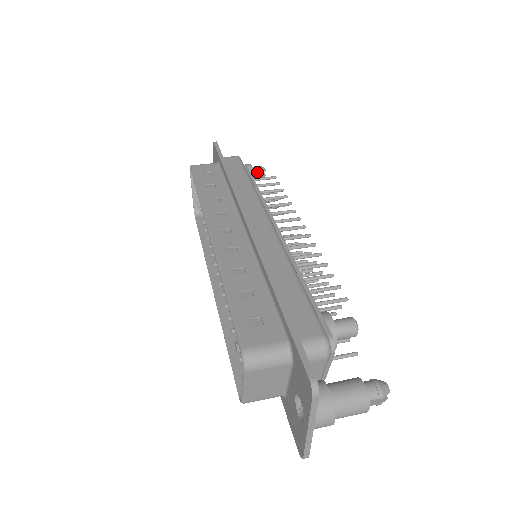
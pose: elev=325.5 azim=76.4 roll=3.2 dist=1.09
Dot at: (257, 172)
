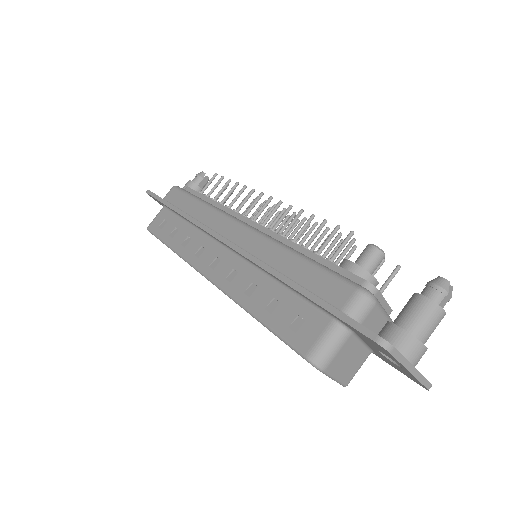
Dot at: (200, 181)
